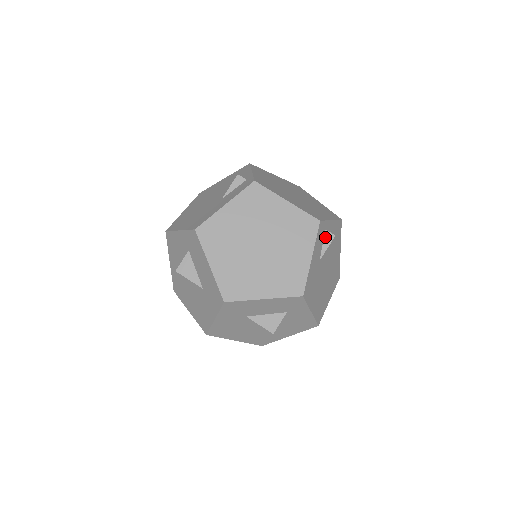
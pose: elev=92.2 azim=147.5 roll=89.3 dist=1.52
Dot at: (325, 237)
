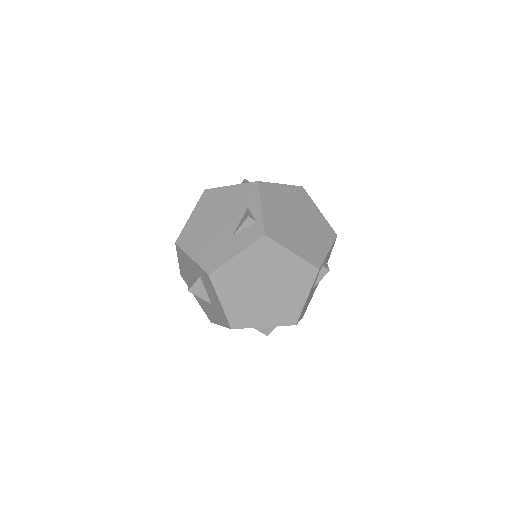
Dot at: (321, 271)
